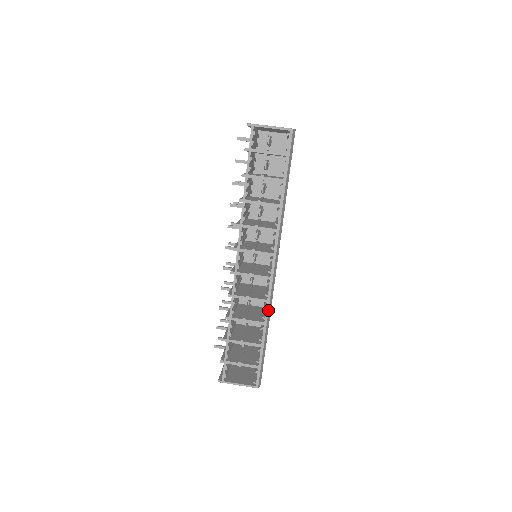
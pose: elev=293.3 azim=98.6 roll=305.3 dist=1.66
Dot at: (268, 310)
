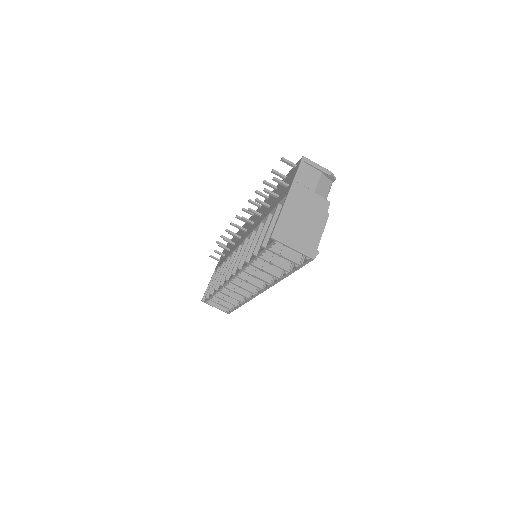
Dot at: (248, 301)
